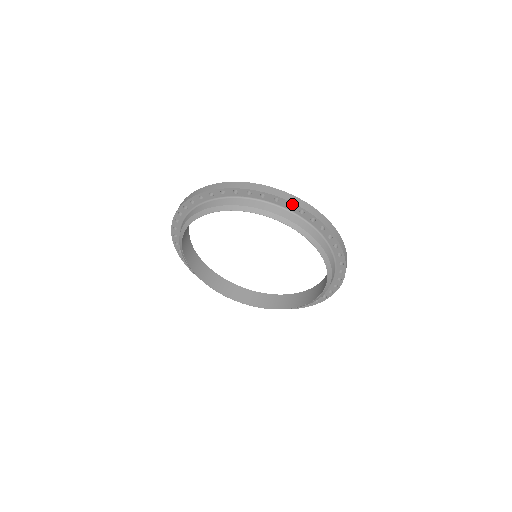
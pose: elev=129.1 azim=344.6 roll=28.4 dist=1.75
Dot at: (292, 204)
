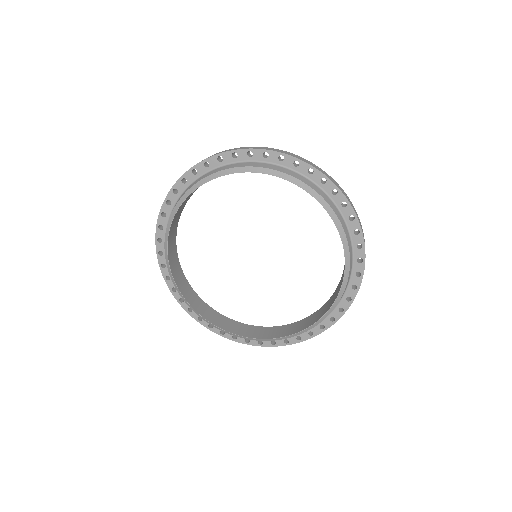
Dot at: (235, 152)
